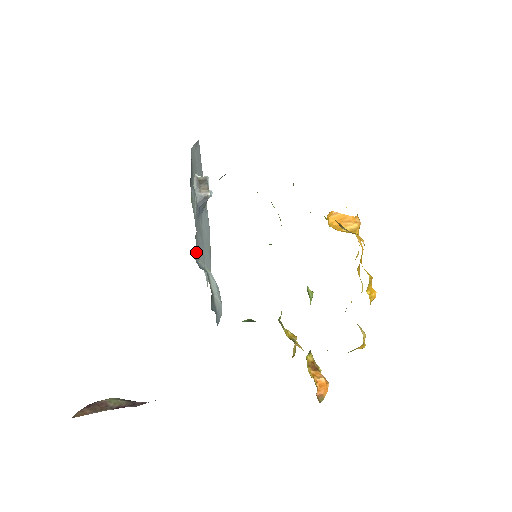
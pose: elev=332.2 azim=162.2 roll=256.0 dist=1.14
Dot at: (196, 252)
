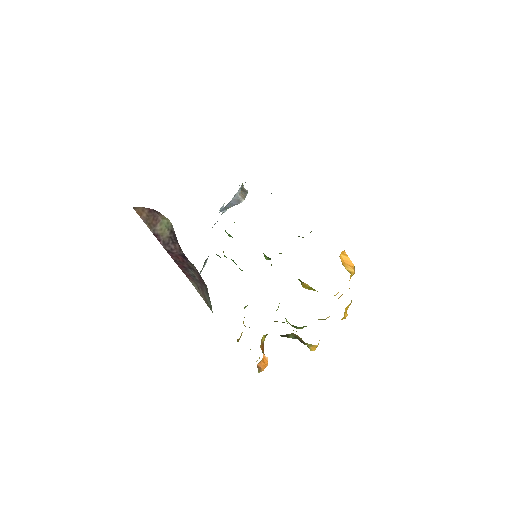
Dot at: (215, 223)
